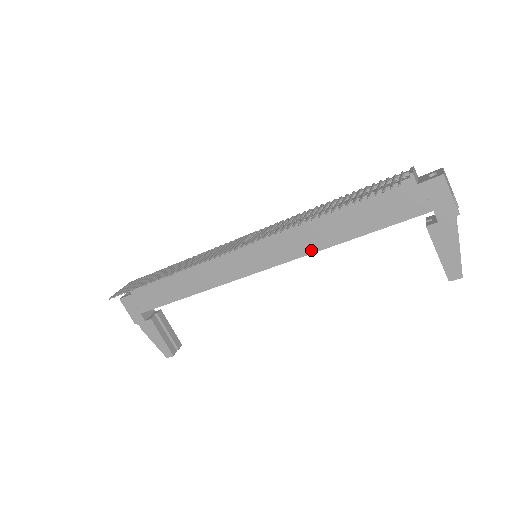
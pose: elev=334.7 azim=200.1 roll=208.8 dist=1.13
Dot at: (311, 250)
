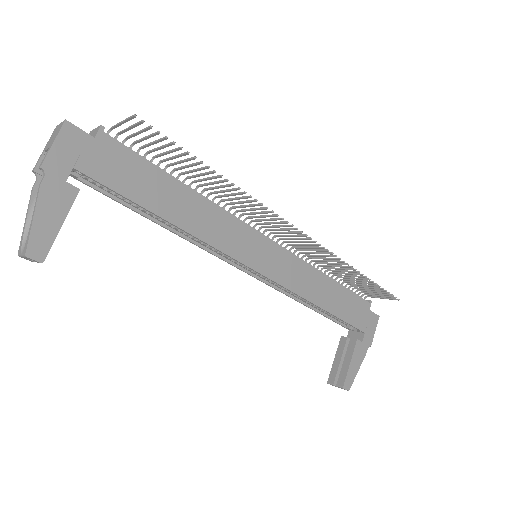
Dot at: (301, 293)
